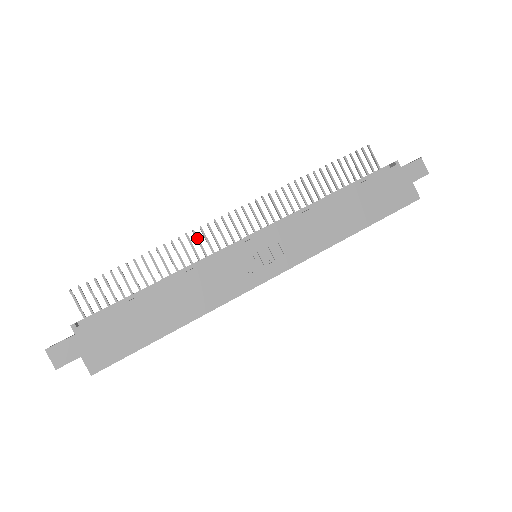
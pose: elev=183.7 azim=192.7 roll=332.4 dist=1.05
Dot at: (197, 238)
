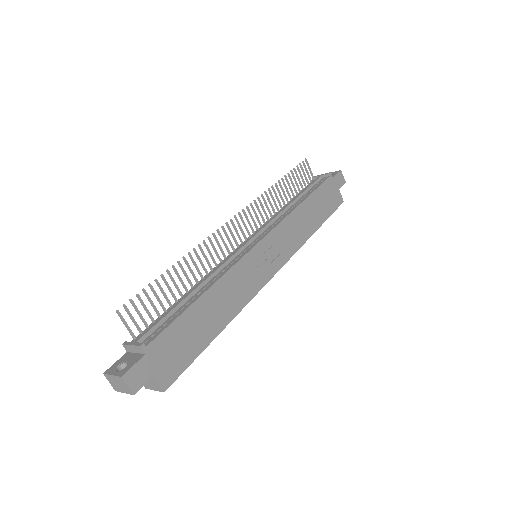
Dot at: (212, 244)
